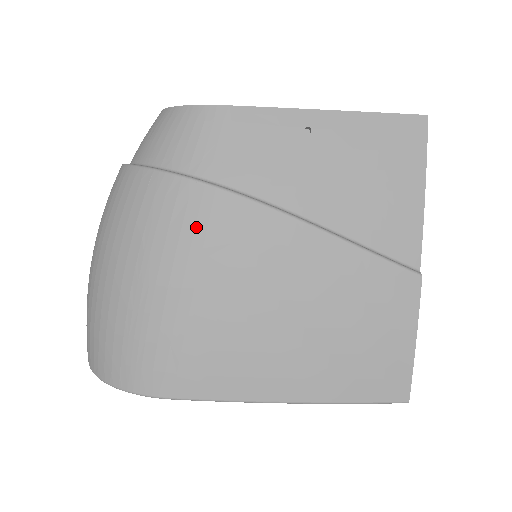
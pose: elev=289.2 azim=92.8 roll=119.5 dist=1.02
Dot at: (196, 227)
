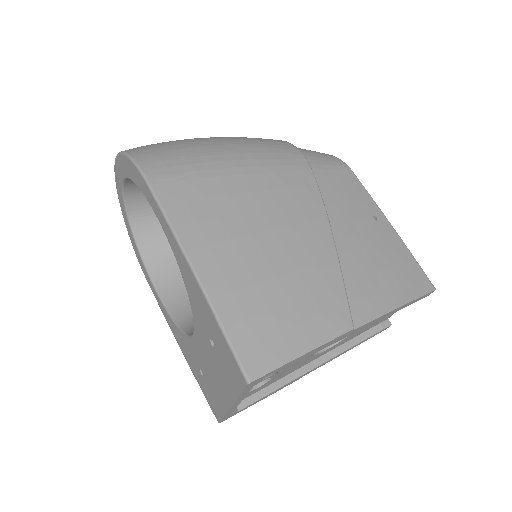
Dot at: (283, 166)
